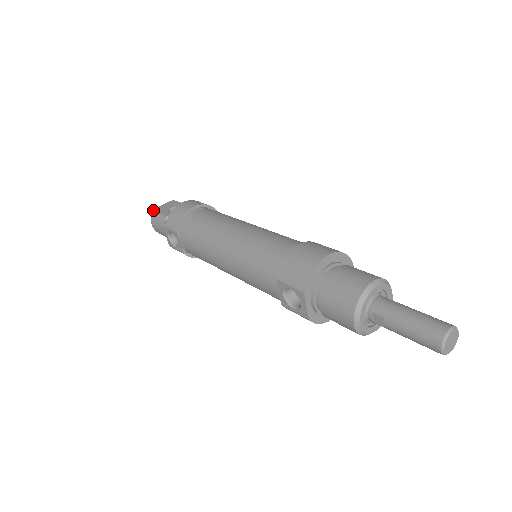
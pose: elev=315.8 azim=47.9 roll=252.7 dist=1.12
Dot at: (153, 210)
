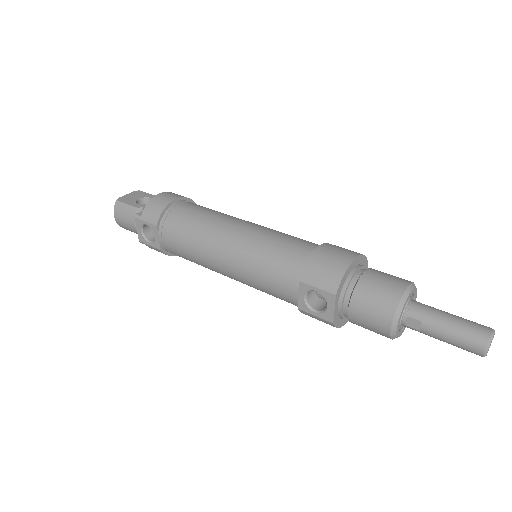
Dot at: (117, 200)
